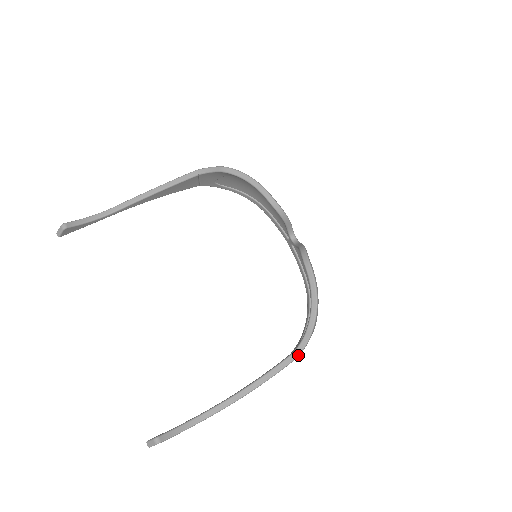
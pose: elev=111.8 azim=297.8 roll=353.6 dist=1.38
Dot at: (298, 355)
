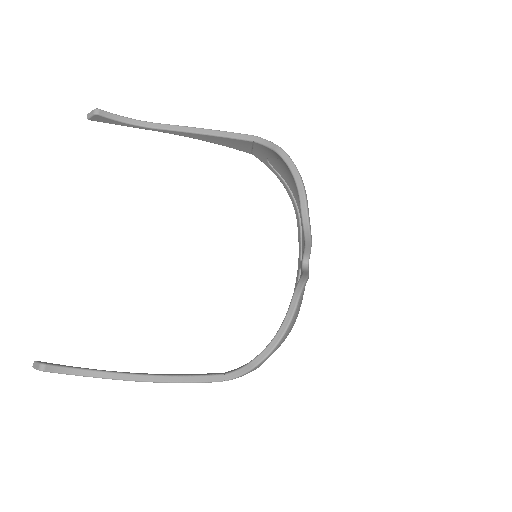
Dot at: (227, 380)
